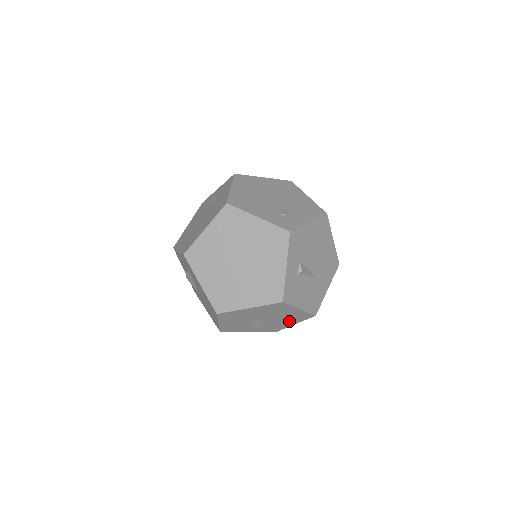
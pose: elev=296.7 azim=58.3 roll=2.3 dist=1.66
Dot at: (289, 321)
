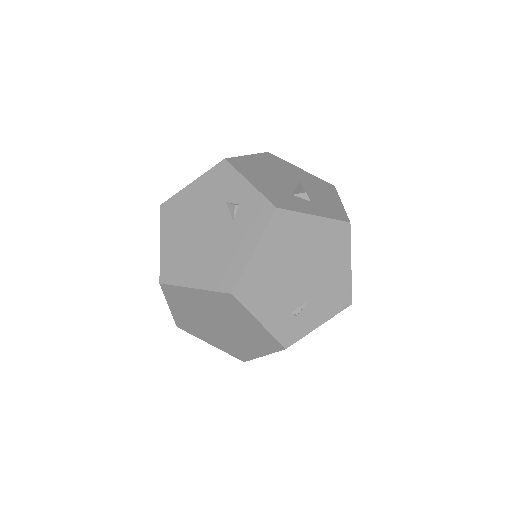
Dot at: occluded
